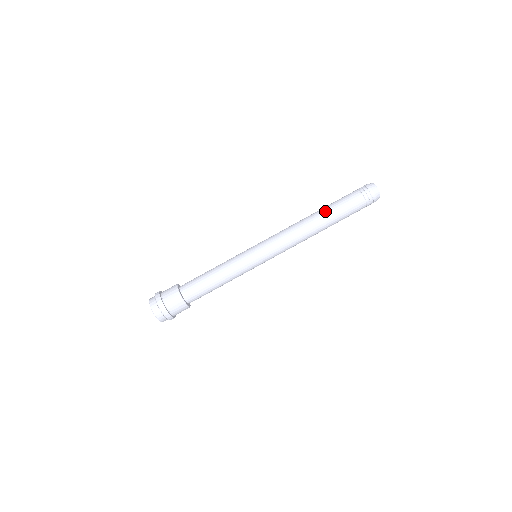
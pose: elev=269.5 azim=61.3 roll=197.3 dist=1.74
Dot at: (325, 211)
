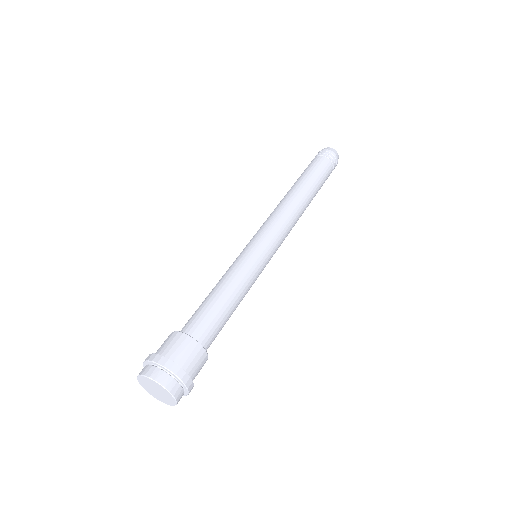
Dot at: (301, 181)
